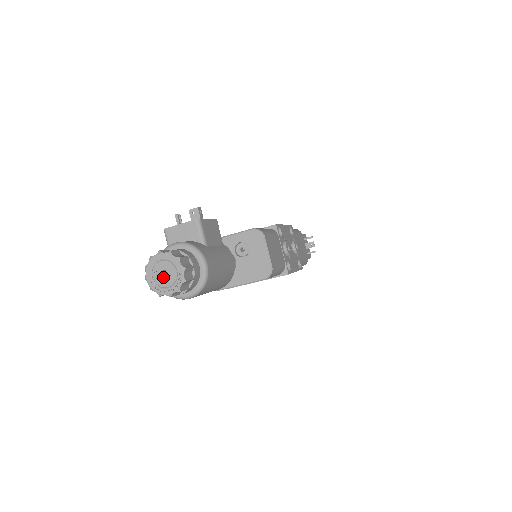
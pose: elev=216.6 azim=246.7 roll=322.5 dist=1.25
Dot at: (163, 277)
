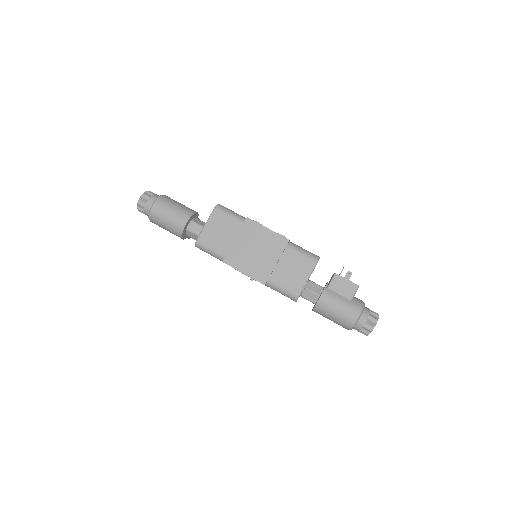
Dot at: occluded
